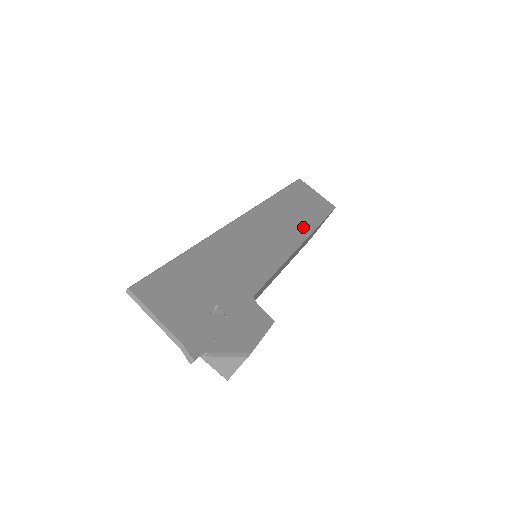
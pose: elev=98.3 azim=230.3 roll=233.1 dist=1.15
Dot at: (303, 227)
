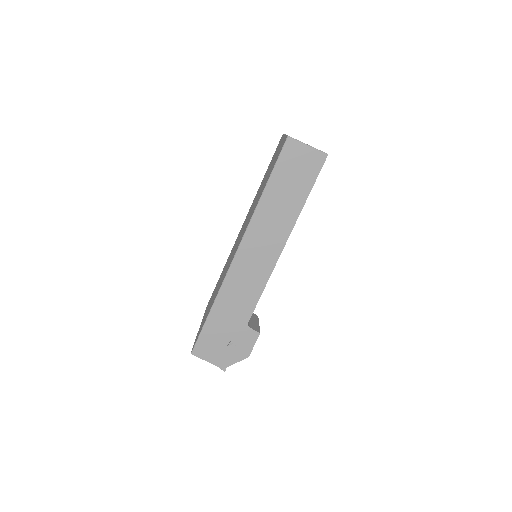
Dot at: (285, 227)
